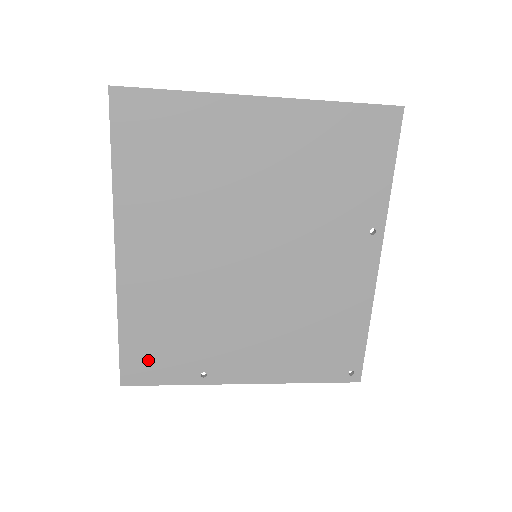
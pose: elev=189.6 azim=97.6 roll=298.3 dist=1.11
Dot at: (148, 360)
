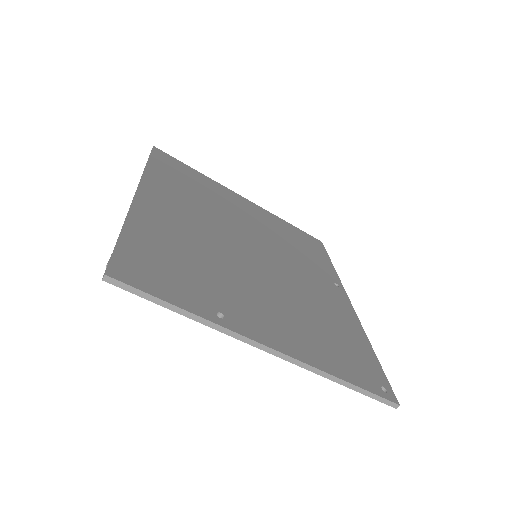
Dot at: (151, 269)
